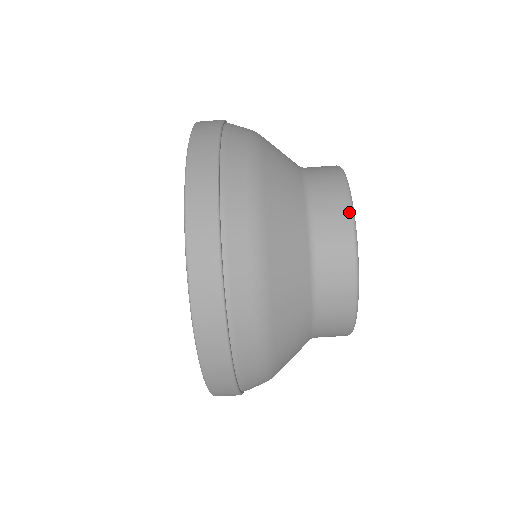
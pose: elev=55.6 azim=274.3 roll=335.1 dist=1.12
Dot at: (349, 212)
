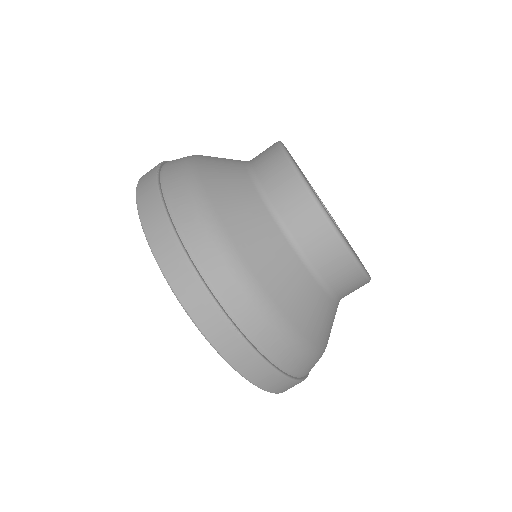
Dot at: (307, 194)
